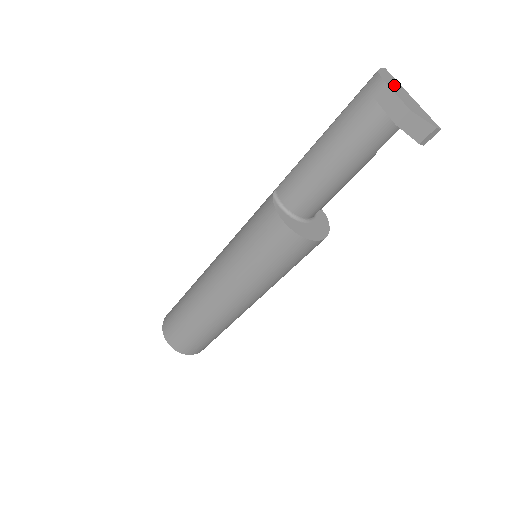
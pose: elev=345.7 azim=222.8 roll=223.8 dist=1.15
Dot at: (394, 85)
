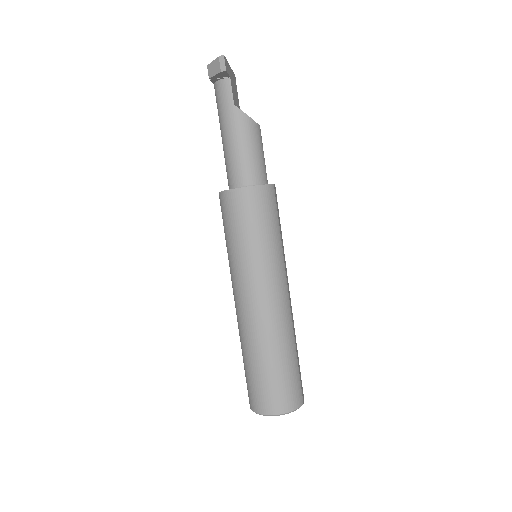
Dot at: occluded
